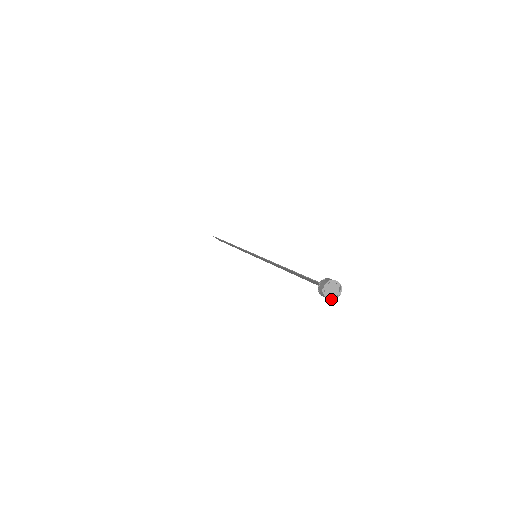
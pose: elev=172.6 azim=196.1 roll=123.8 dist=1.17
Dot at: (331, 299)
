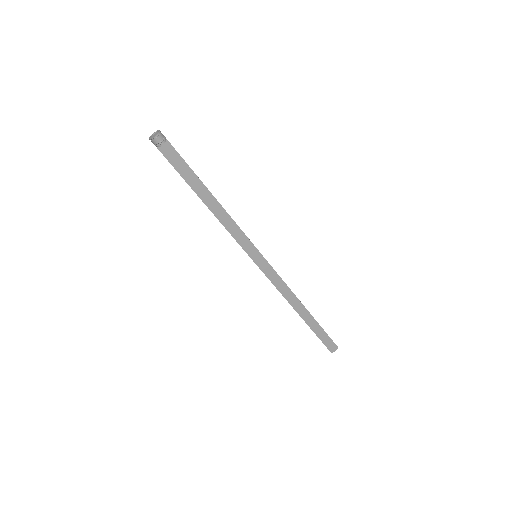
Dot at: (158, 135)
